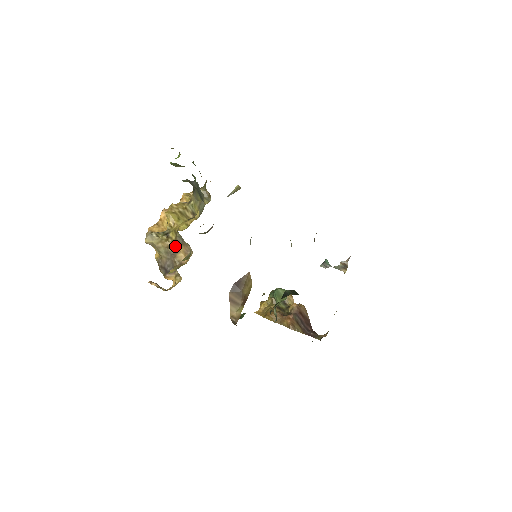
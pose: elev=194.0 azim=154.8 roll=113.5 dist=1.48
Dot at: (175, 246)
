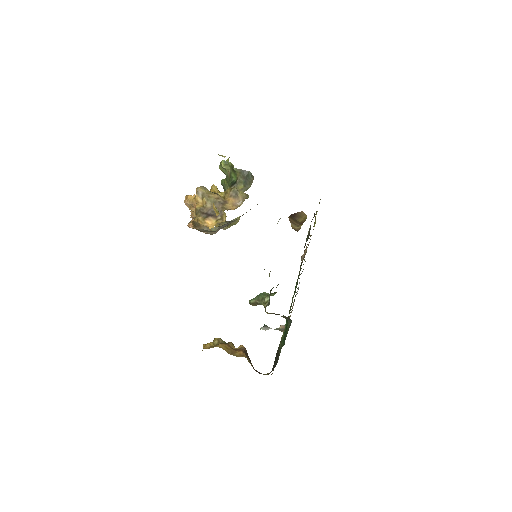
Dot at: (224, 200)
